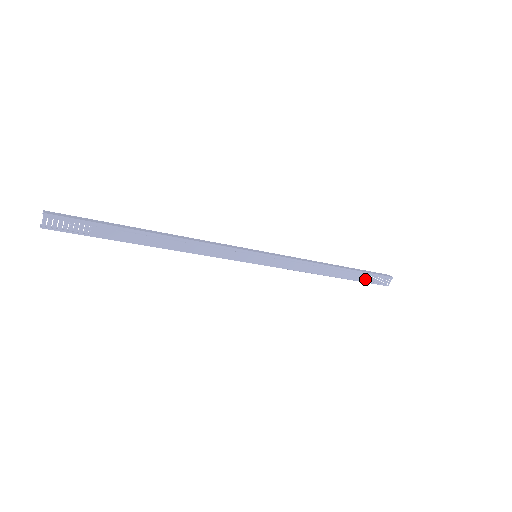
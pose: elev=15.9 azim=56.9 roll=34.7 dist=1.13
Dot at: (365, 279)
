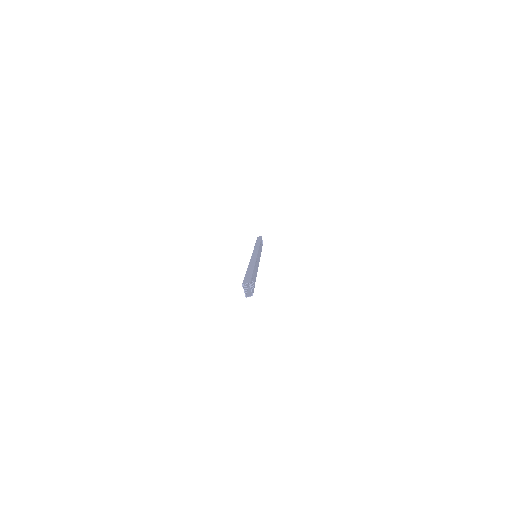
Dot at: (262, 244)
